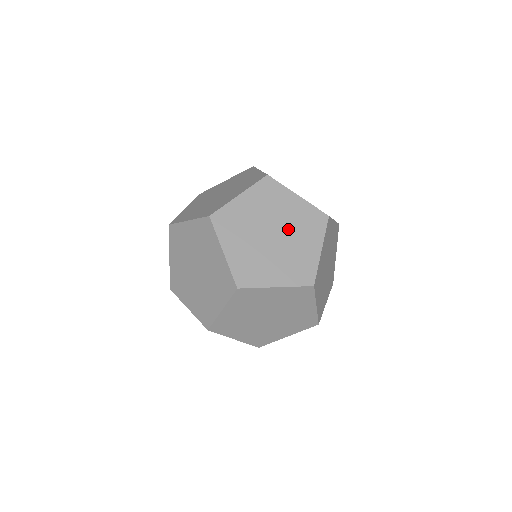
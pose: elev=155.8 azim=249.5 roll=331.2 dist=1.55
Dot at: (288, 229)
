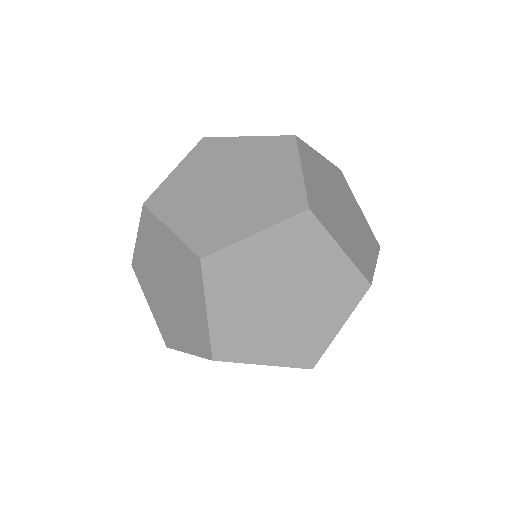
Dot at: (250, 190)
